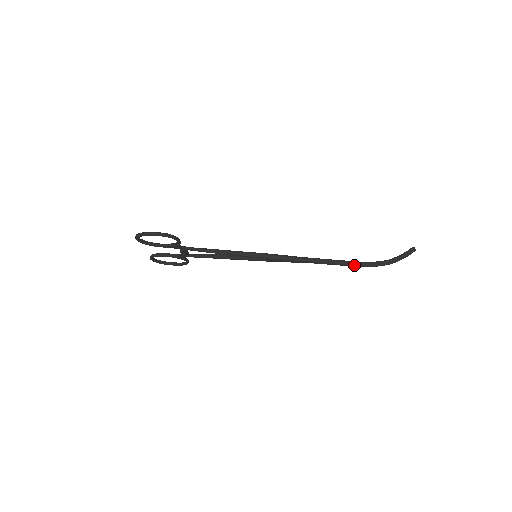
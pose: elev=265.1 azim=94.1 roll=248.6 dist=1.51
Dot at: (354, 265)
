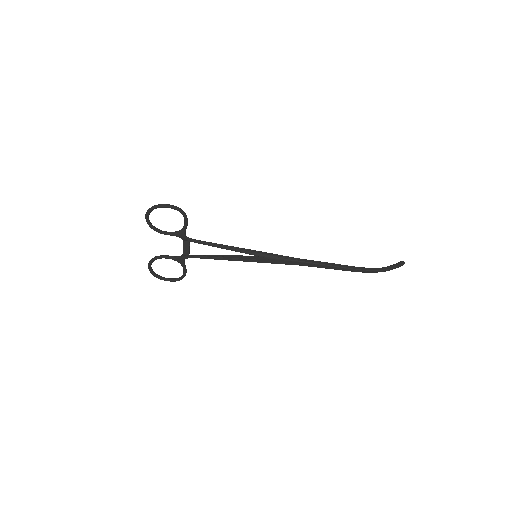
Dot at: (350, 268)
